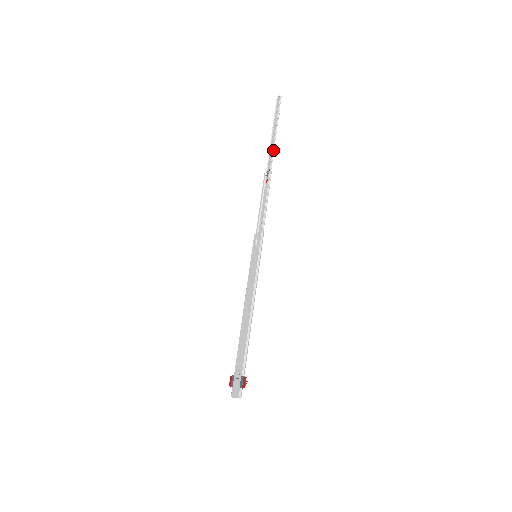
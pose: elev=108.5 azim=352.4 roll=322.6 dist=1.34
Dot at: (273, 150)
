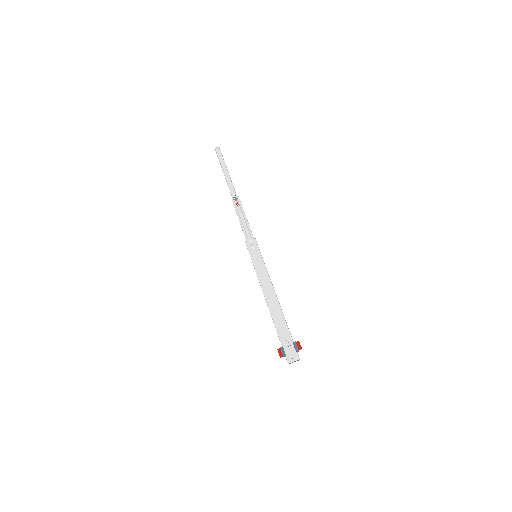
Dot at: occluded
